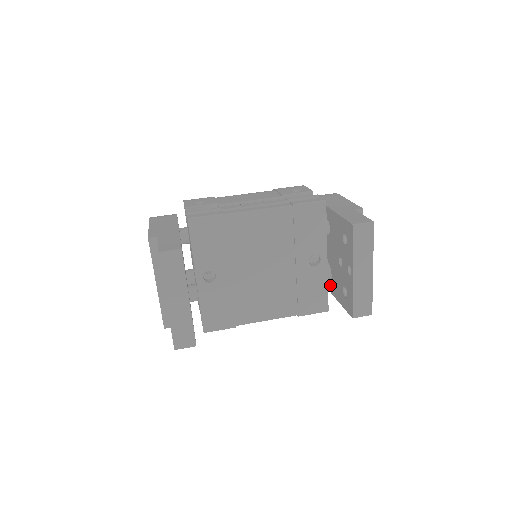
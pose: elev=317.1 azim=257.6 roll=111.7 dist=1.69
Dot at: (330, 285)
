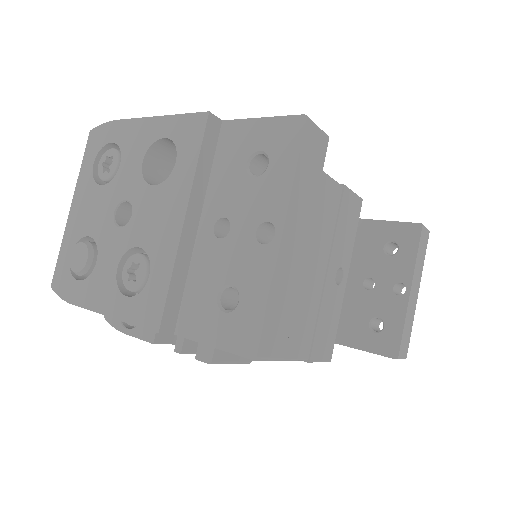
Dot at: occluded
